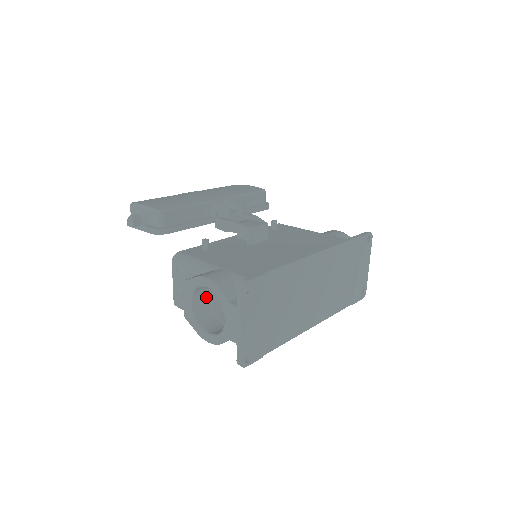
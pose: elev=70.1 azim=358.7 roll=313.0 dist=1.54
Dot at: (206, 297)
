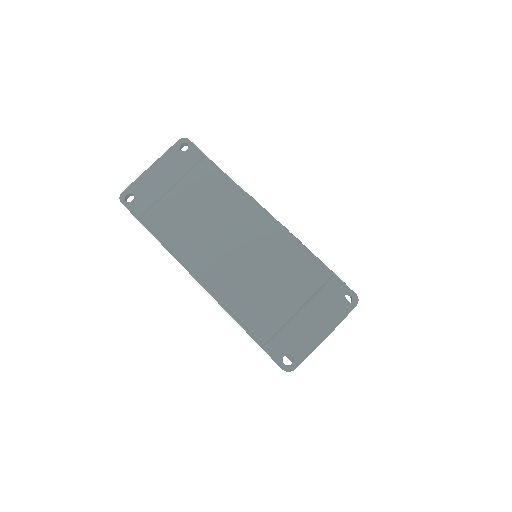
Dot at: occluded
